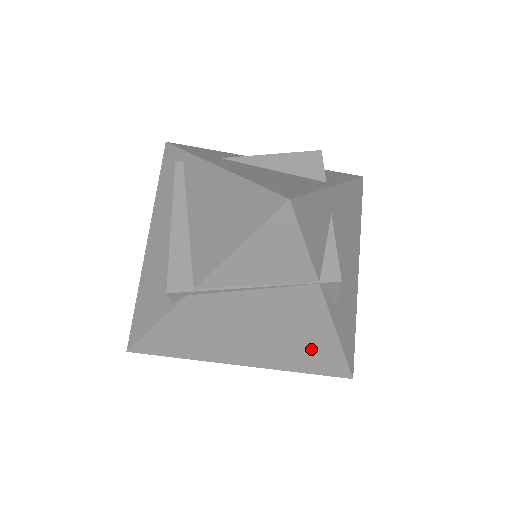
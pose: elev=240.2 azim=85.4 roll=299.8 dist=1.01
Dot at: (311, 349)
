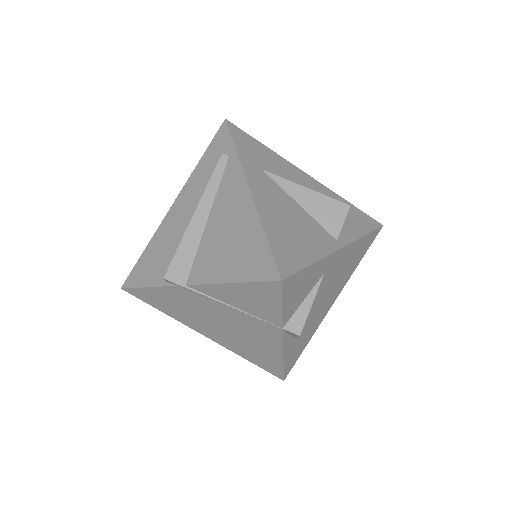
Dot at: (260, 354)
